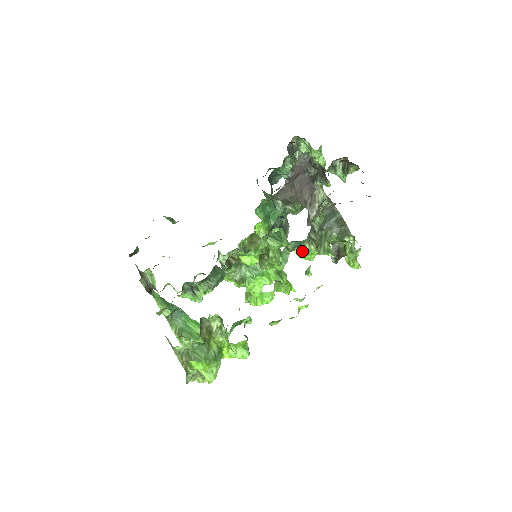
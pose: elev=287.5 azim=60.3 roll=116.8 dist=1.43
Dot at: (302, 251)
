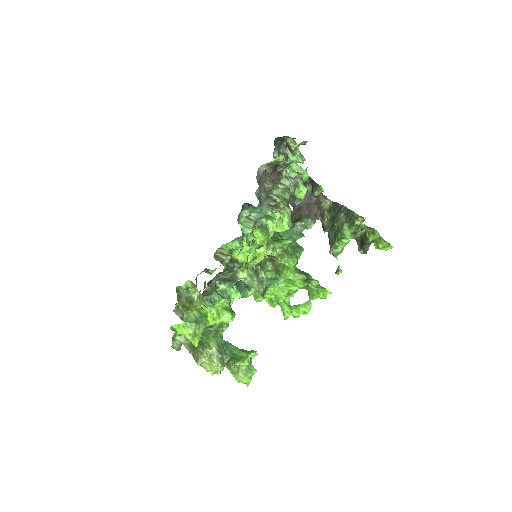
Dot at: occluded
